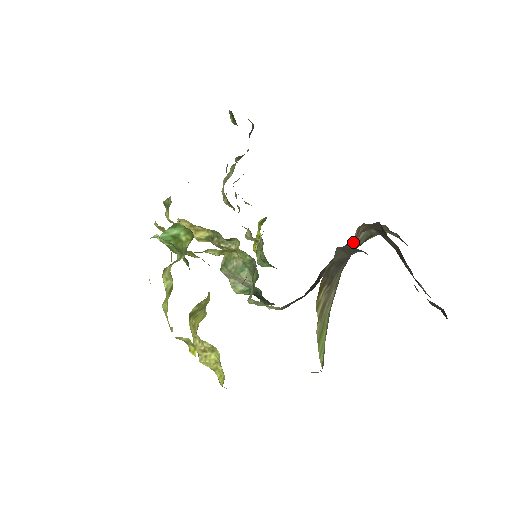
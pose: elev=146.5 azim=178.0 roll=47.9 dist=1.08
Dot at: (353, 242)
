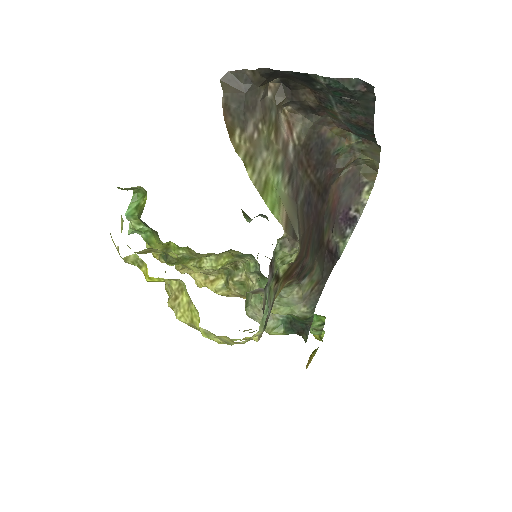
Dot at: (288, 133)
